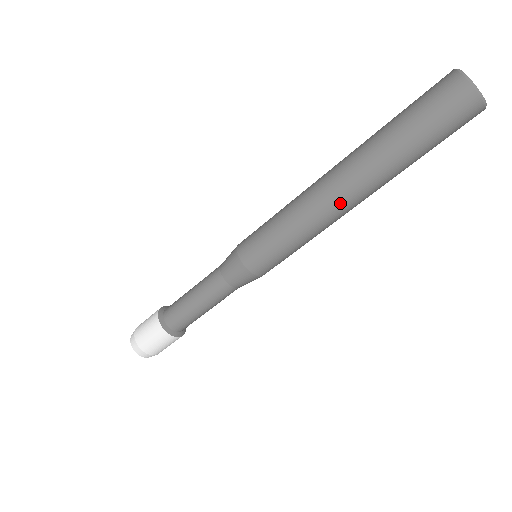
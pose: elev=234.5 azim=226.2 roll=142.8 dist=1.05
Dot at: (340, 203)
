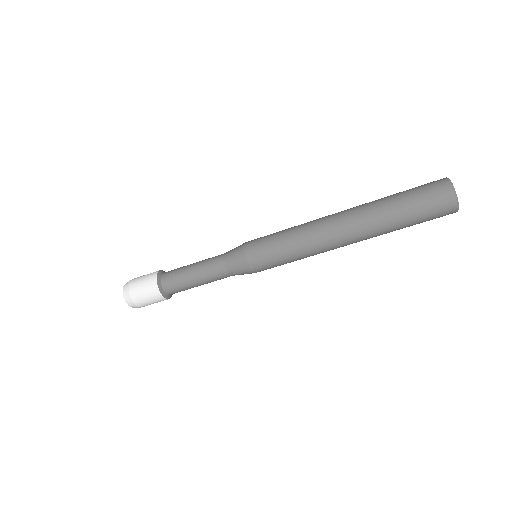
Dot at: (338, 241)
